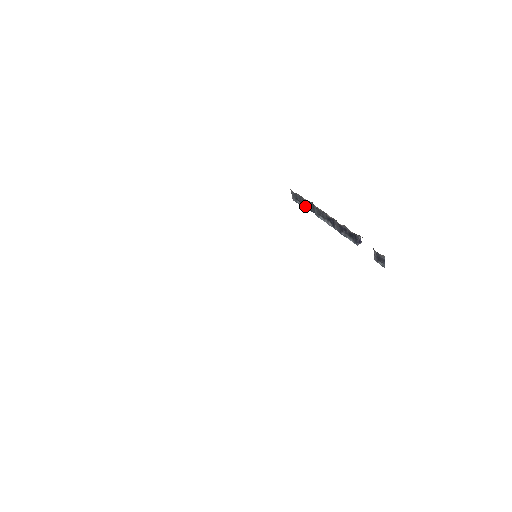
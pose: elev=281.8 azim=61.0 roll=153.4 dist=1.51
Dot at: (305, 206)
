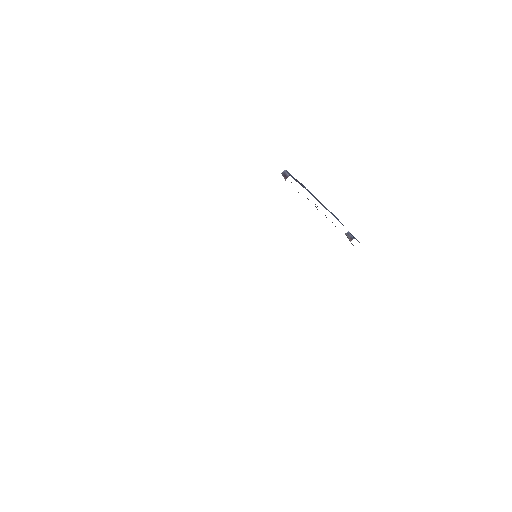
Dot at: occluded
